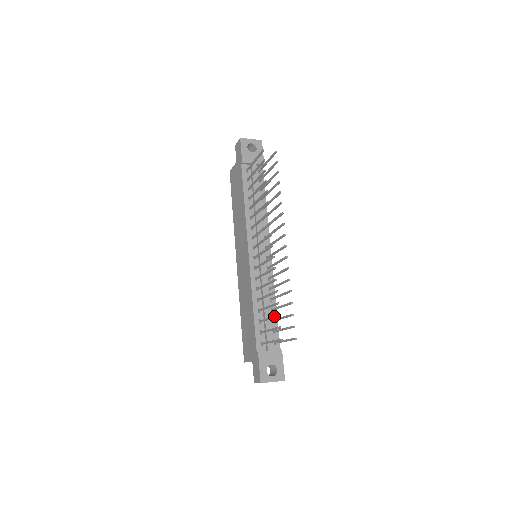
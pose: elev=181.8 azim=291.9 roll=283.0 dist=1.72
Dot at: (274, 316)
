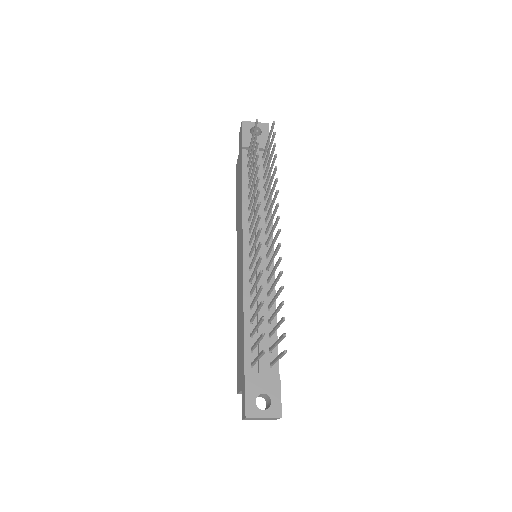
Dot at: (259, 321)
